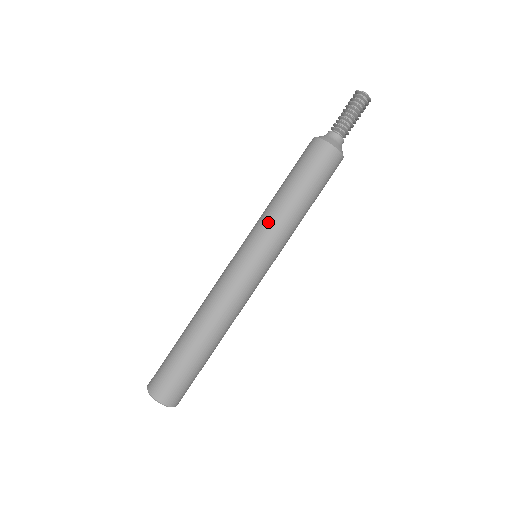
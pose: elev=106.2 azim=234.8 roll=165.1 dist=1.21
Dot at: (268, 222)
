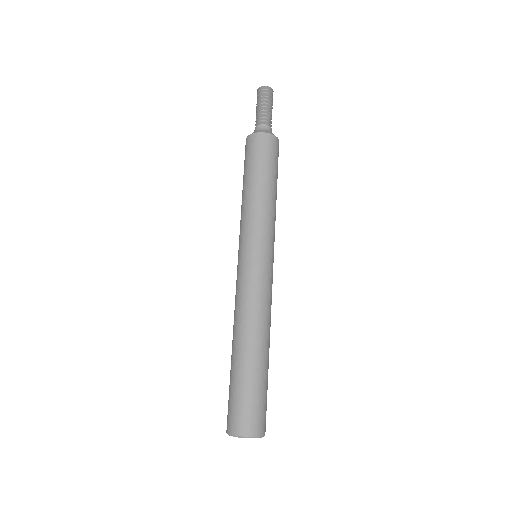
Dot at: (253, 218)
